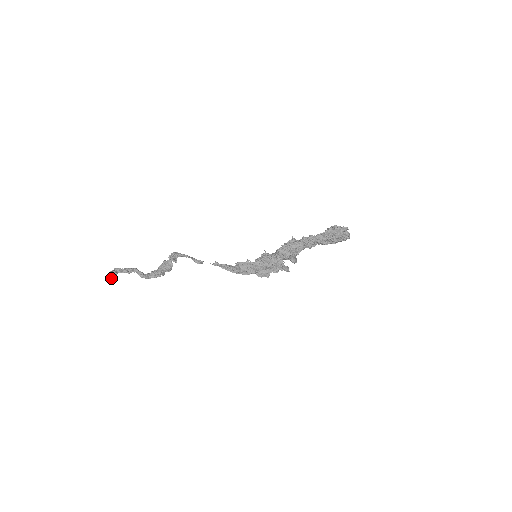
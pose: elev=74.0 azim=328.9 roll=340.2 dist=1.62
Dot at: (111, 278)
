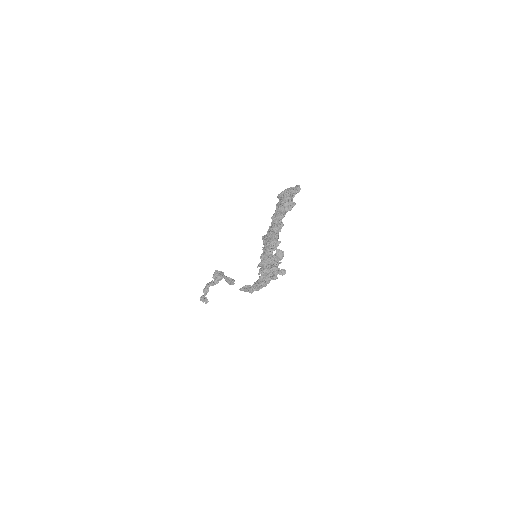
Dot at: (205, 303)
